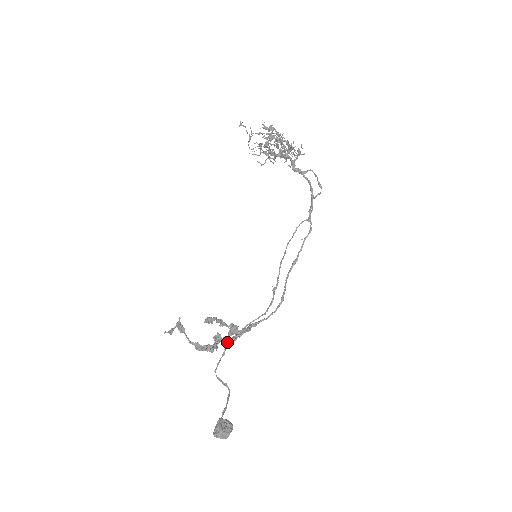
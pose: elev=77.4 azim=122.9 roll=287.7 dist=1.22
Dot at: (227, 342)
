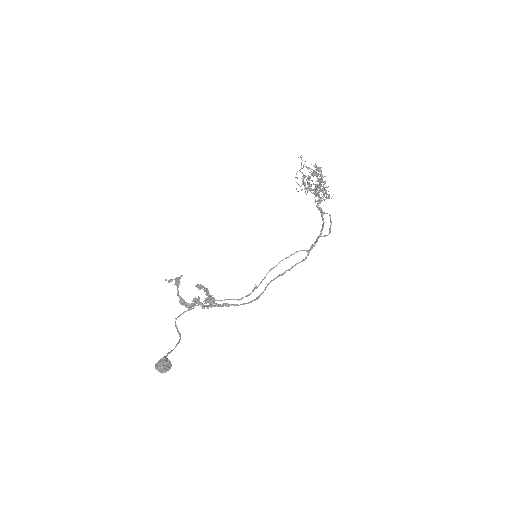
Dot at: (201, 306)
